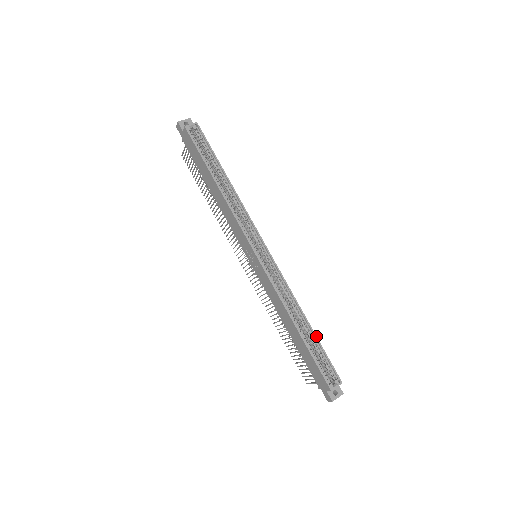
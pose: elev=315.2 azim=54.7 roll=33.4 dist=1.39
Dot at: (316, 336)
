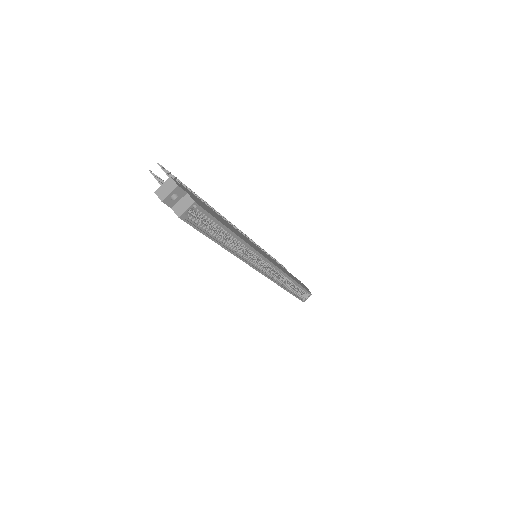
Dot at: (301, 286)
